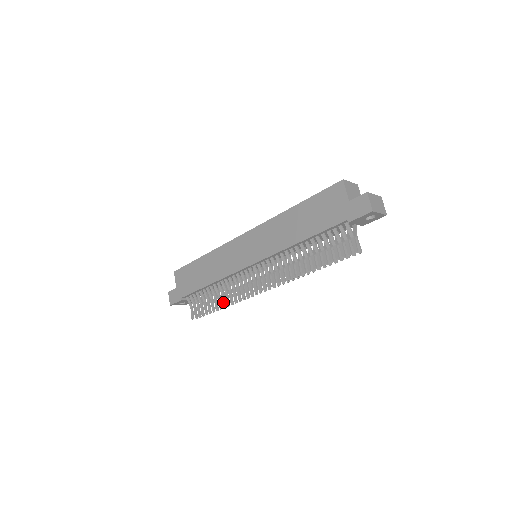
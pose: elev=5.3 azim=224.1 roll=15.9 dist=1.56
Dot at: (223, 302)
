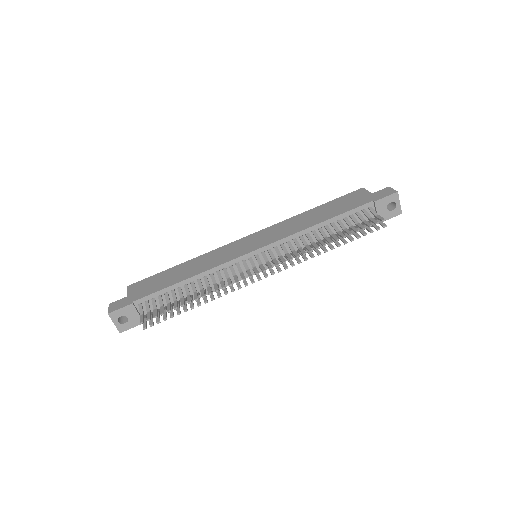
Dot at: (202, 294)
